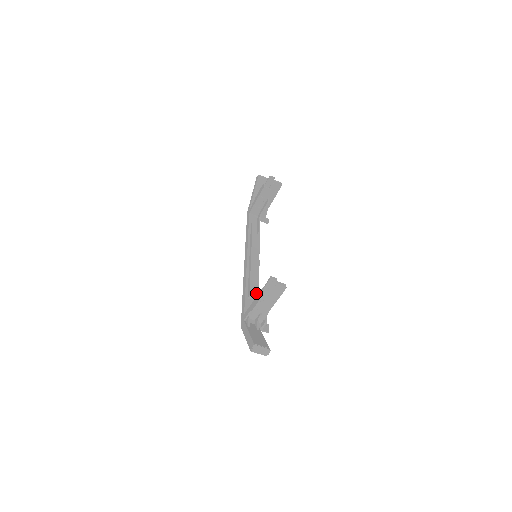
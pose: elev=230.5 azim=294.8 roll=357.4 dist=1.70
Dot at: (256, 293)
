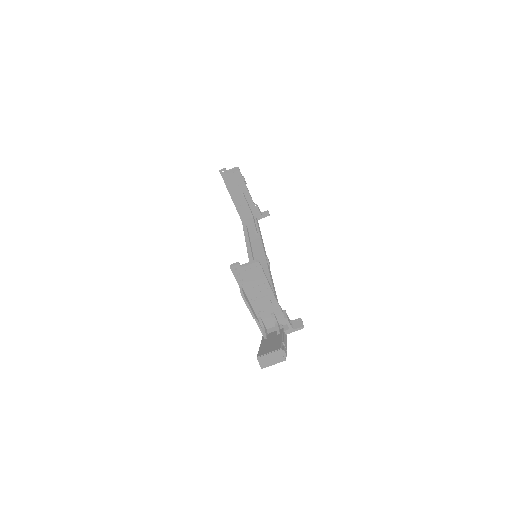
Dot at: occluded
